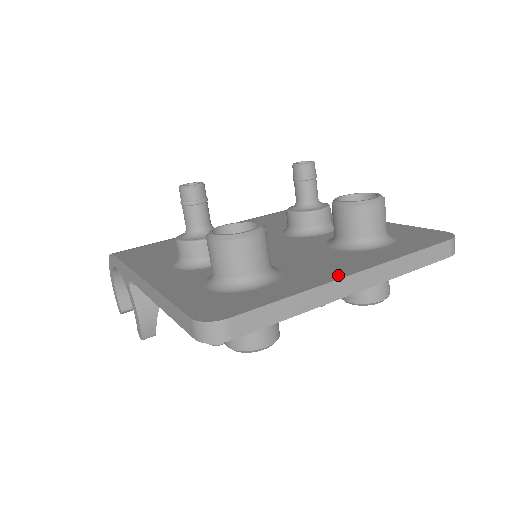
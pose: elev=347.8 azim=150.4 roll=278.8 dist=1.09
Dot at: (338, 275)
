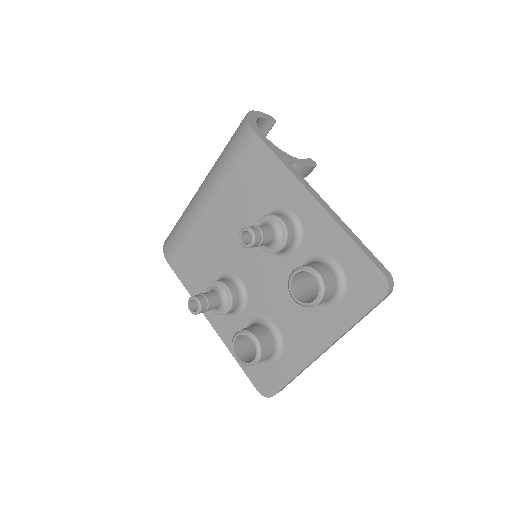
Dot at: (314, 353)
